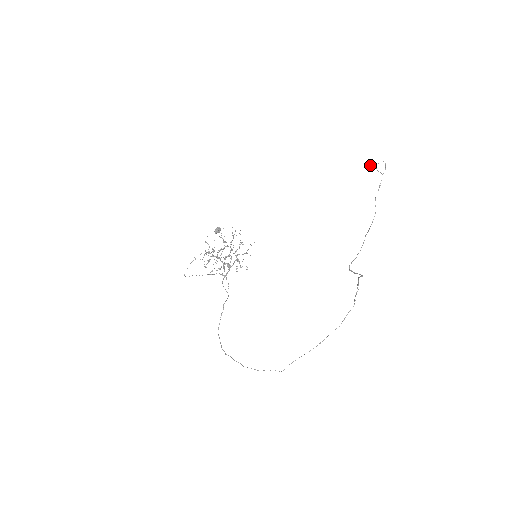
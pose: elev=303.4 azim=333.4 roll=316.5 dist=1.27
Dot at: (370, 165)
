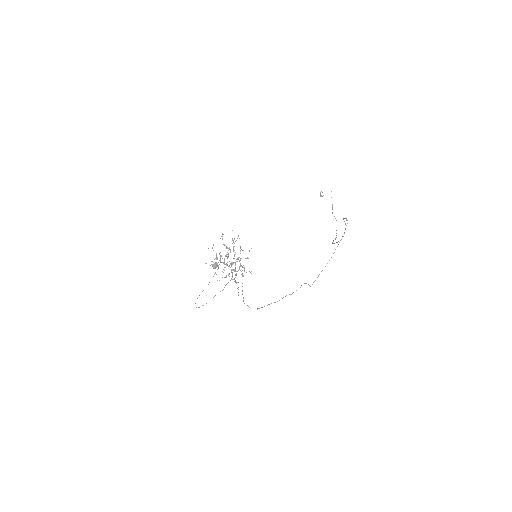
Dot at: (320, 194)
